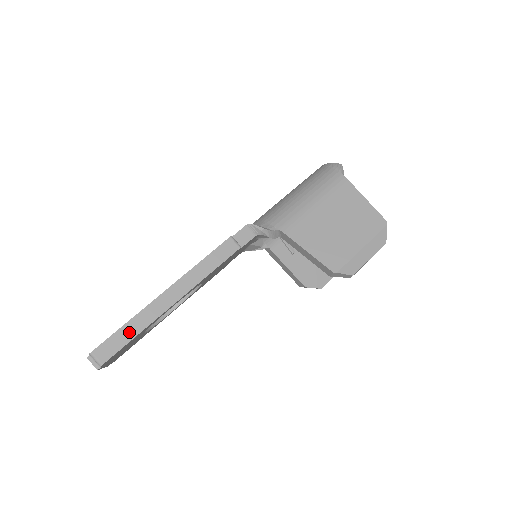
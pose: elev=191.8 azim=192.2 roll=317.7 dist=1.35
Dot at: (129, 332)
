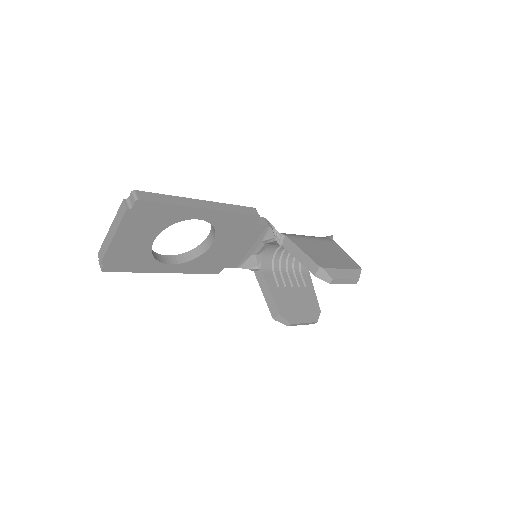
Dot at: (167, 199)
